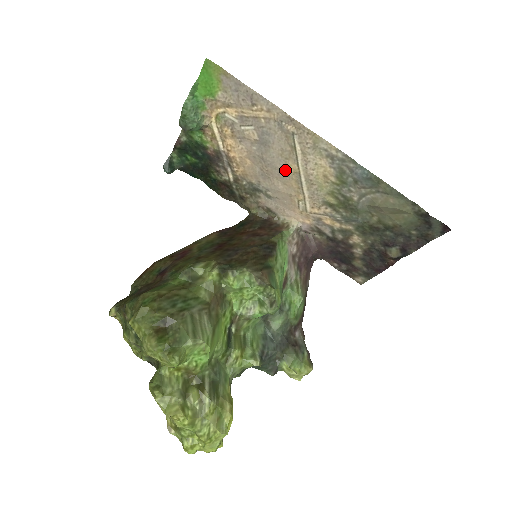
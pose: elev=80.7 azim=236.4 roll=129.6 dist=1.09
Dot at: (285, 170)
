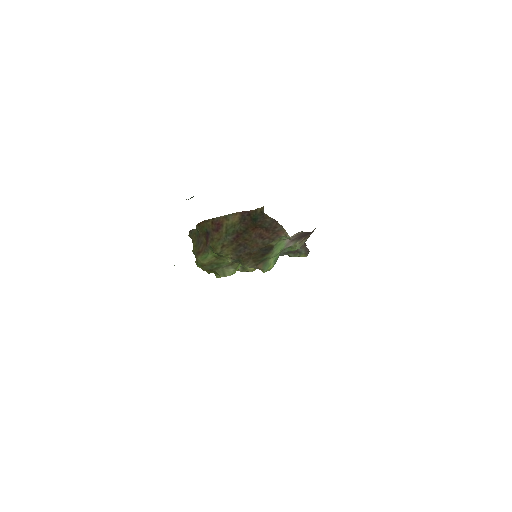
Dot at: occluded
